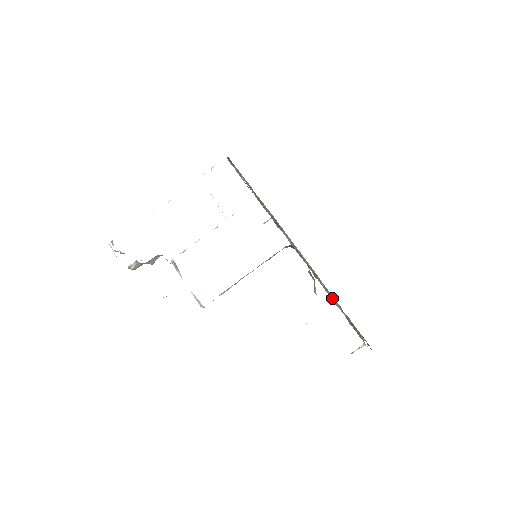
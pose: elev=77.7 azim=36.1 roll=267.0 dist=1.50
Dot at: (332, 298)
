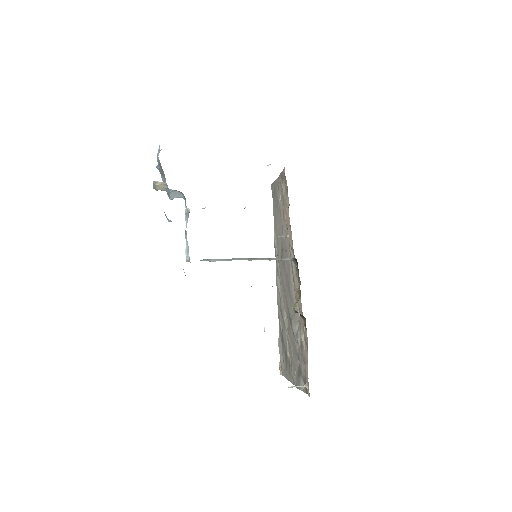
Dot at: (295, 335)
